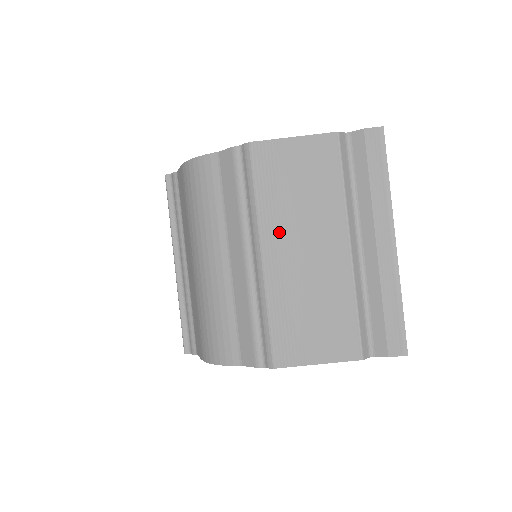
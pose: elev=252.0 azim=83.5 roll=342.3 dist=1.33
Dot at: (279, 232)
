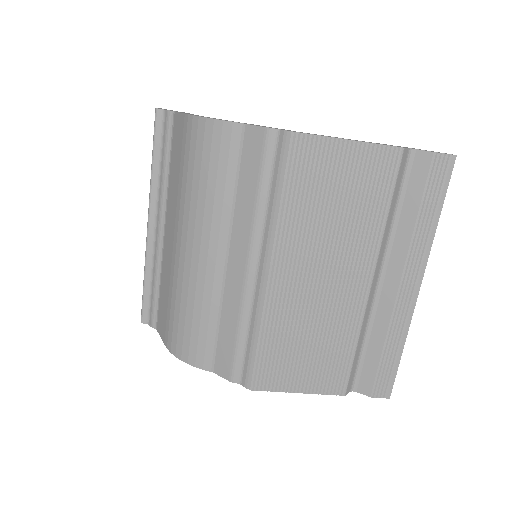
Dot at: (297, 251)
